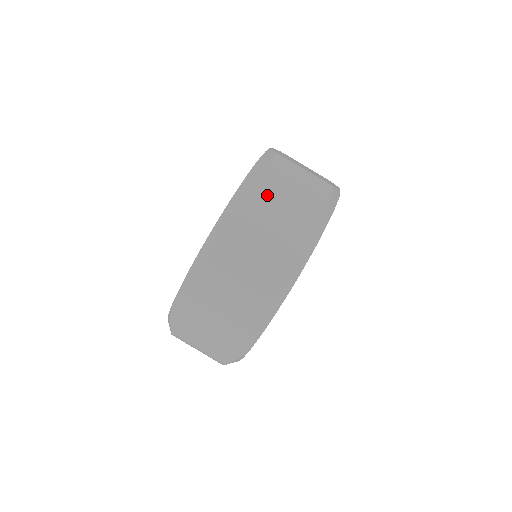
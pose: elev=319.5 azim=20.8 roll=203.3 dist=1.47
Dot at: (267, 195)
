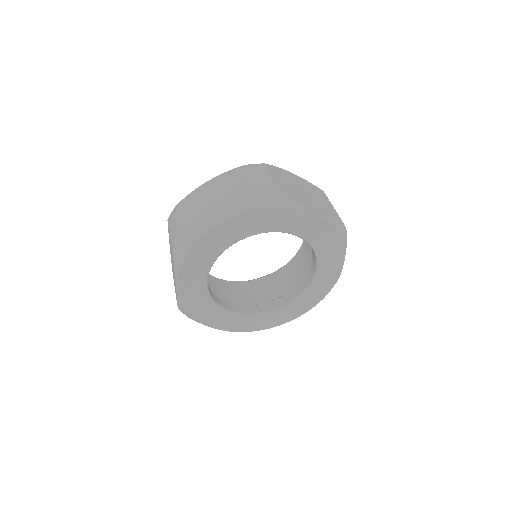
Dot at: (229, 181)
